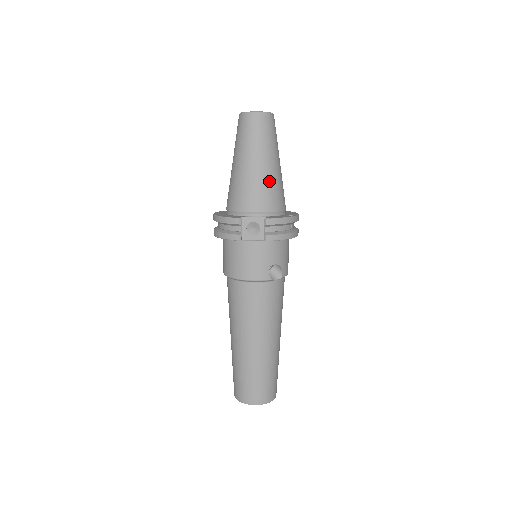
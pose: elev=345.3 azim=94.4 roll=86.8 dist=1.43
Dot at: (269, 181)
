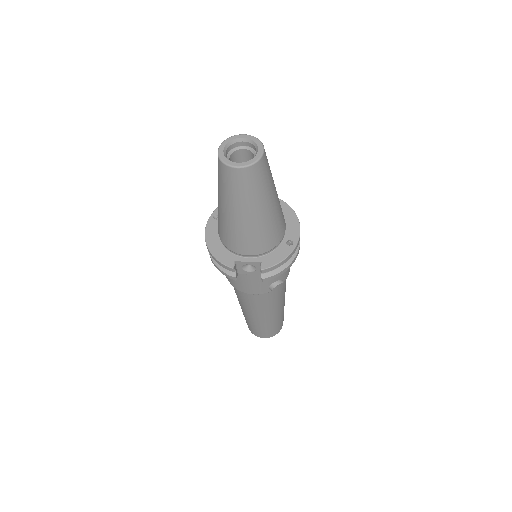
Dot at: (263, 228)
